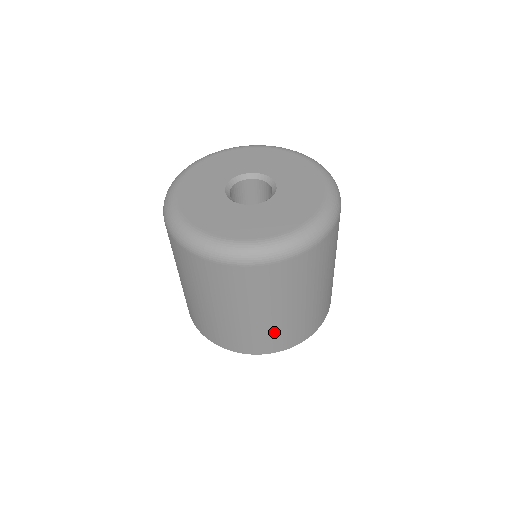
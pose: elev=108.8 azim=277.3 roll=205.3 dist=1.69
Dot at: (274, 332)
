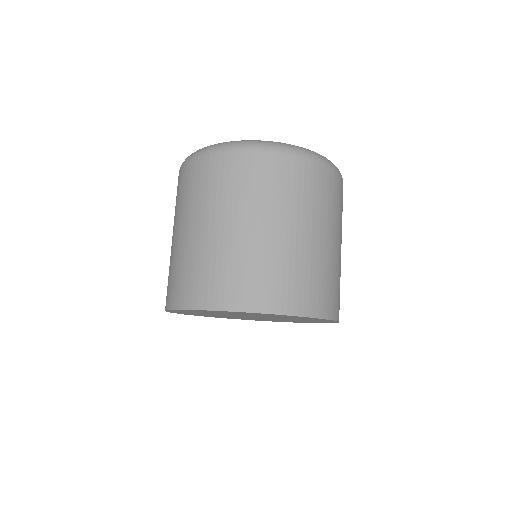
Dot at: (260, 267)
